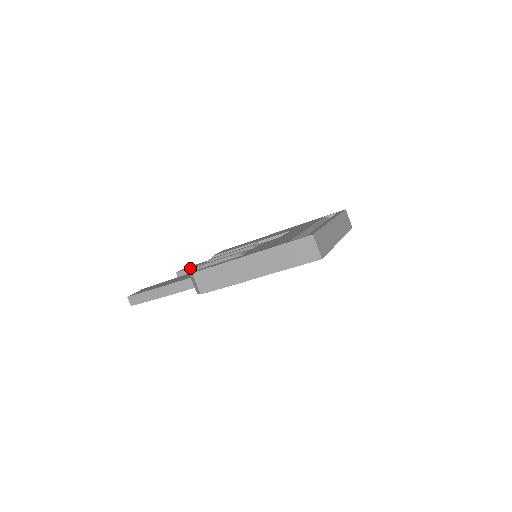
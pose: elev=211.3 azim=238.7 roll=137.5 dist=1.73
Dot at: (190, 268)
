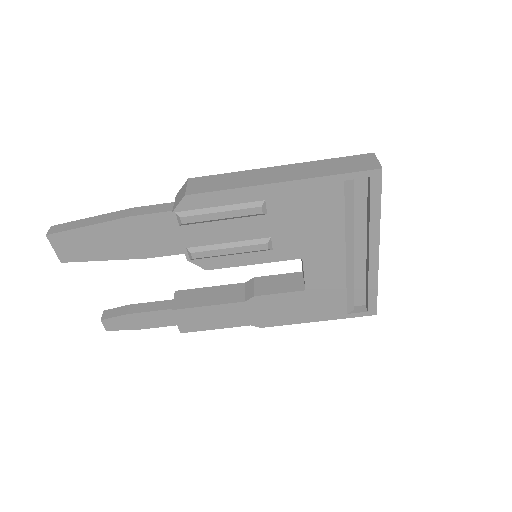
Dot at: (131, 304)
